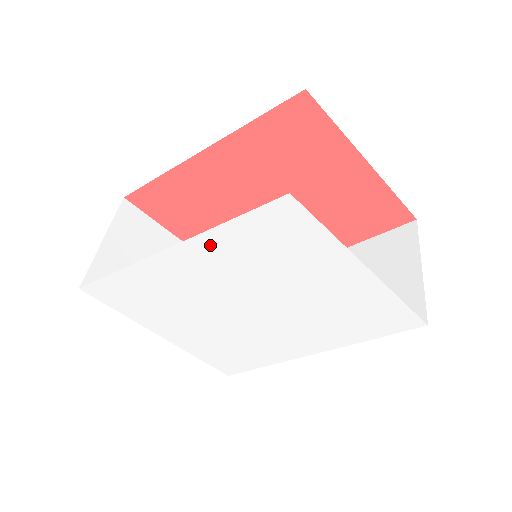
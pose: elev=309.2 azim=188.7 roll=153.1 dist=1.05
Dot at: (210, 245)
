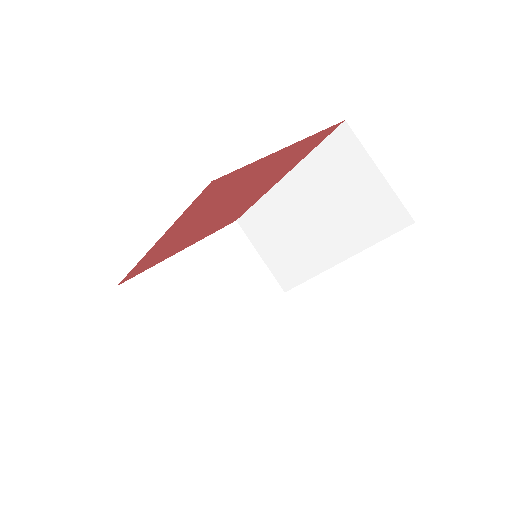
Dot at: occluded
